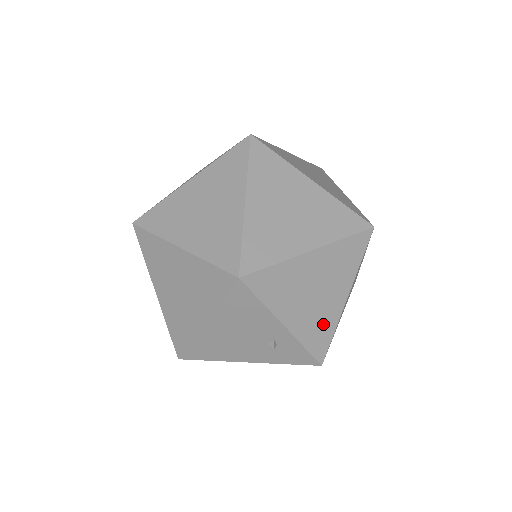
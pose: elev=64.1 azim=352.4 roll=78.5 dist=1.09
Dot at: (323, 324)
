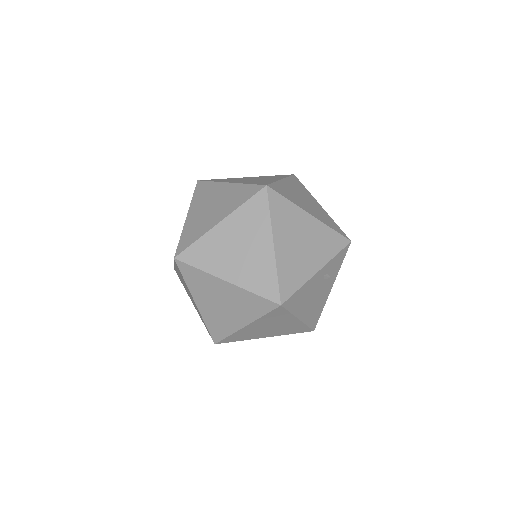
Dot at: (324, 238)
